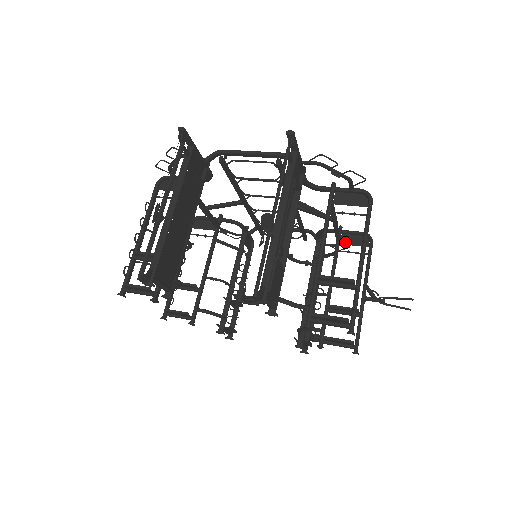
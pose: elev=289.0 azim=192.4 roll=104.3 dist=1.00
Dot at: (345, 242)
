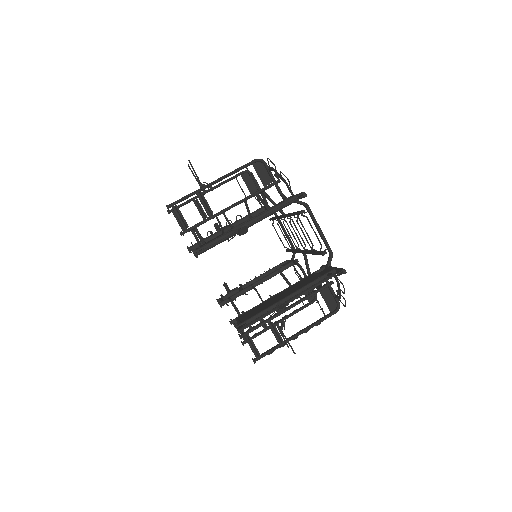
Dot at: occluded
